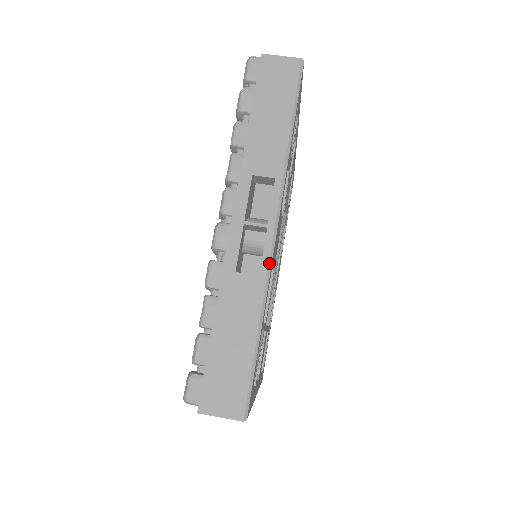
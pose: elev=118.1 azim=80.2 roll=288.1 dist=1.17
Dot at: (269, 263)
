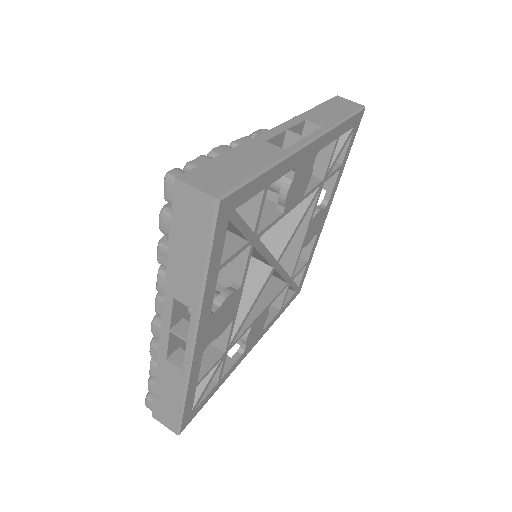
Dot at: (189, 366)
